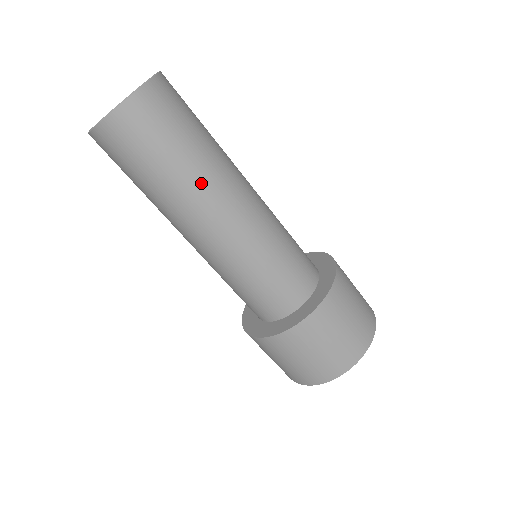
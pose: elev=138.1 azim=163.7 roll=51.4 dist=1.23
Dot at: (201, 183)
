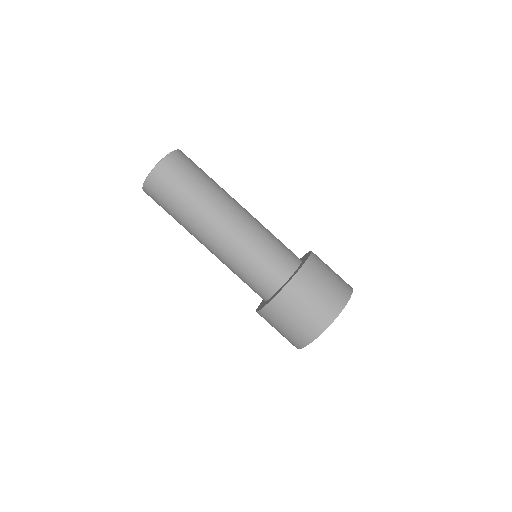
Dot at: (192, 219)
